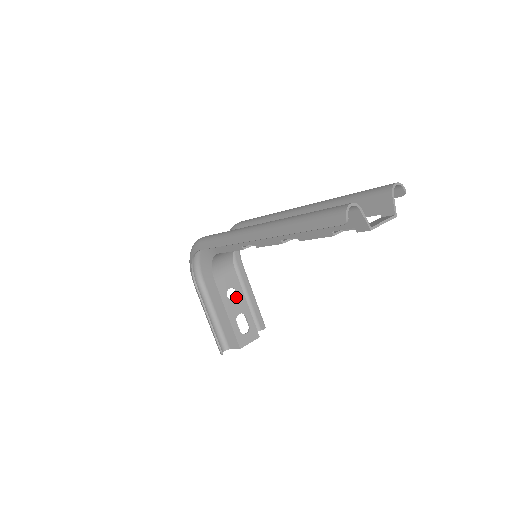
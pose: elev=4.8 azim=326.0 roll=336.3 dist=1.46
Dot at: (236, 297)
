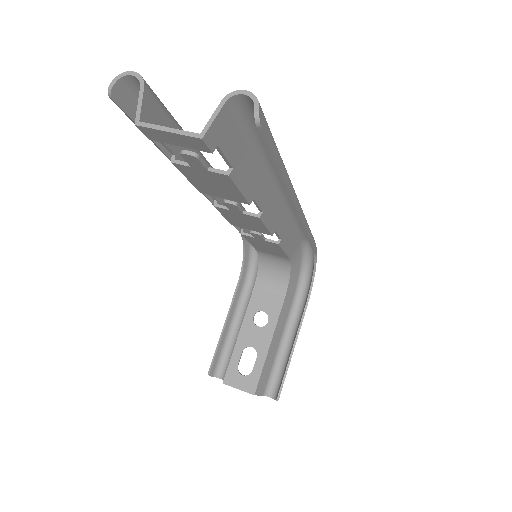
Dot at: (263, 326)
